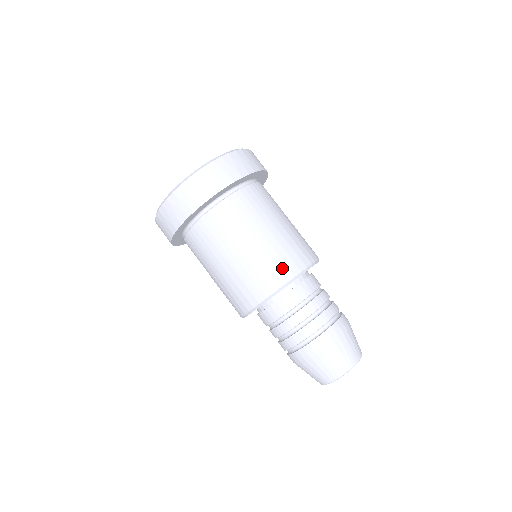
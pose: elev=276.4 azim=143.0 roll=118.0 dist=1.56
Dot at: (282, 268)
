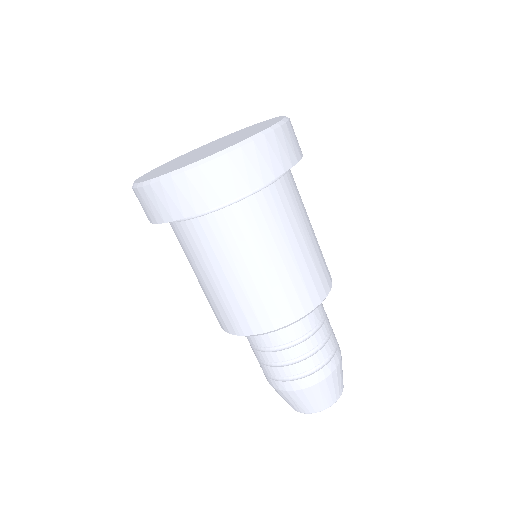
Dot at: (273, 313)
